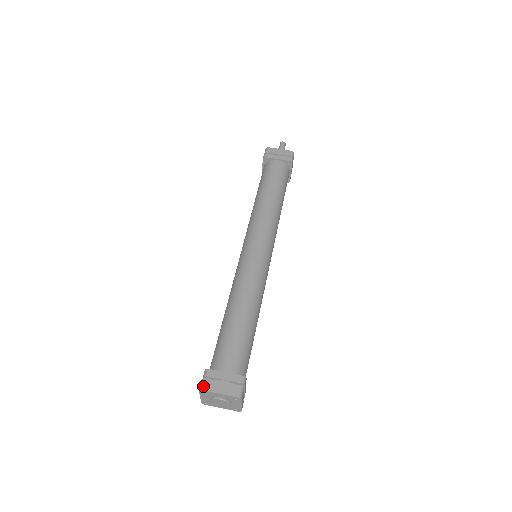
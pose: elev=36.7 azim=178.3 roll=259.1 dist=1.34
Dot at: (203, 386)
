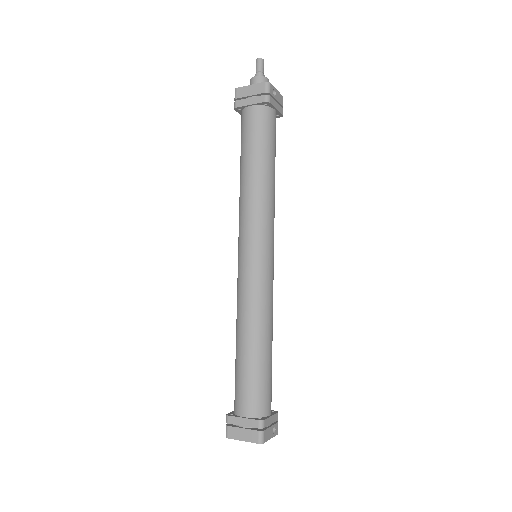
Dot at: (227, 434)
